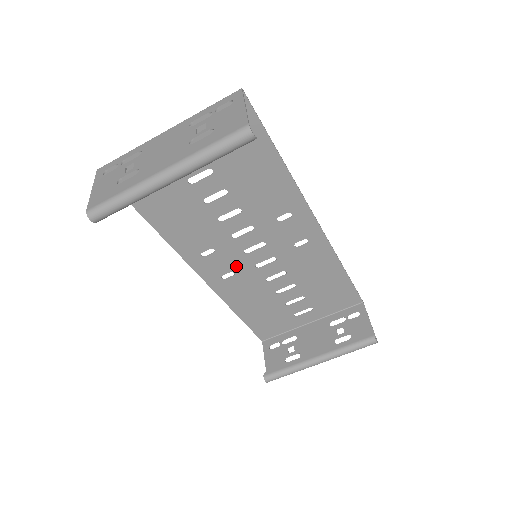
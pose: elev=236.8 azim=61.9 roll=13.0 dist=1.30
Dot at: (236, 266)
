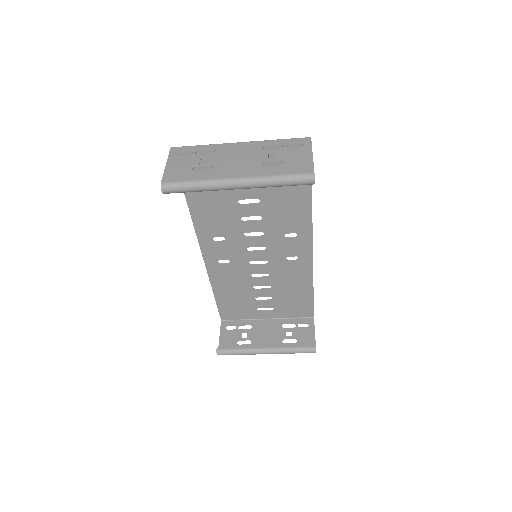
Dot at: (234, 257)
